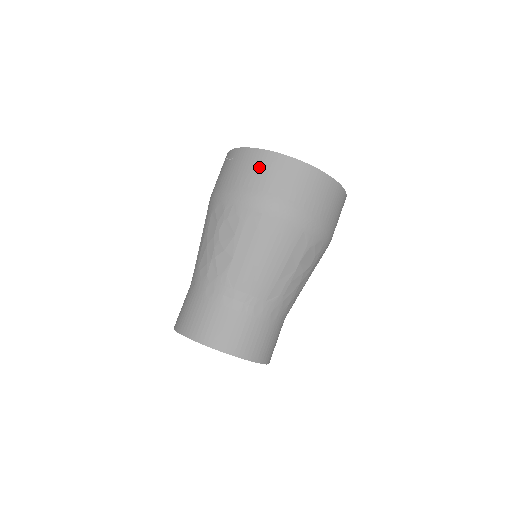
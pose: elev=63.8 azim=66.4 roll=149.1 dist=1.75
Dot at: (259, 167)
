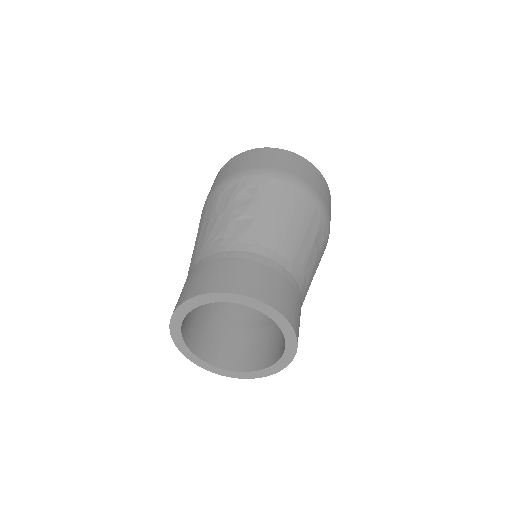
Dot at: (268, 155)
